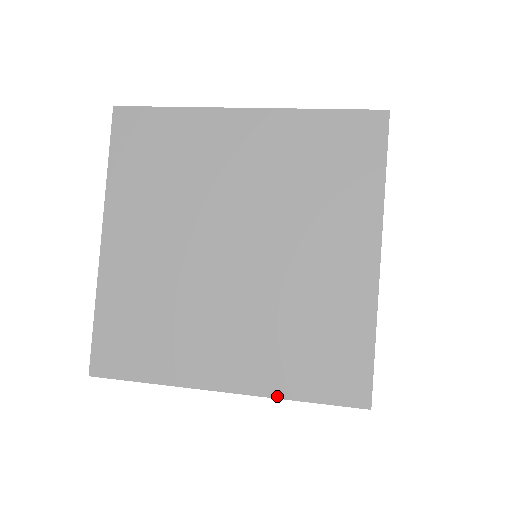
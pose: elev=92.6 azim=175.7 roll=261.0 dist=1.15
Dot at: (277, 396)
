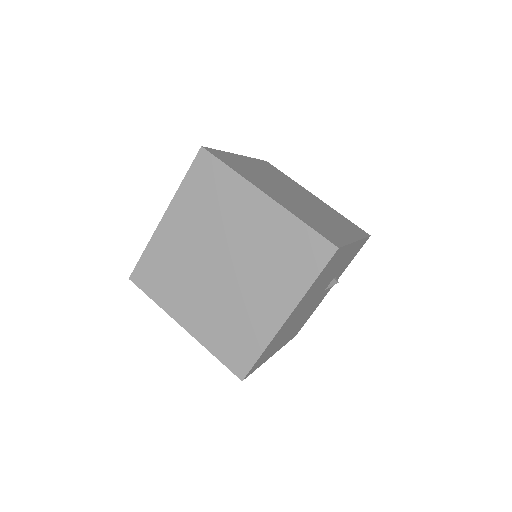
Dot at: (305, 292)
